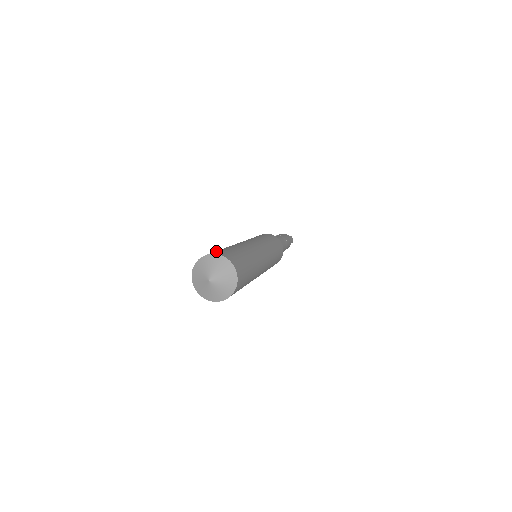
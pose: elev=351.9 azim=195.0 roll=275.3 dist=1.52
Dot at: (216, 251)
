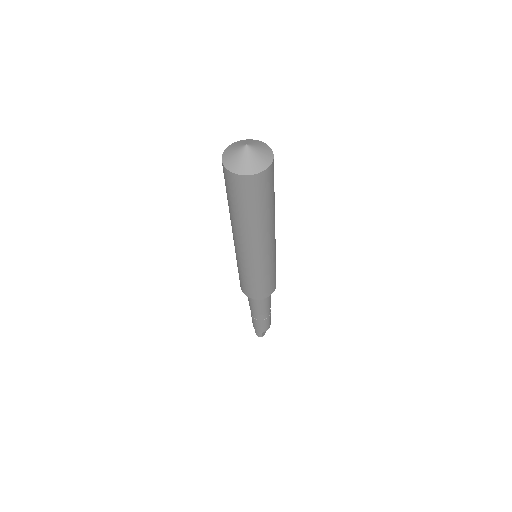
Dot at: occluded
